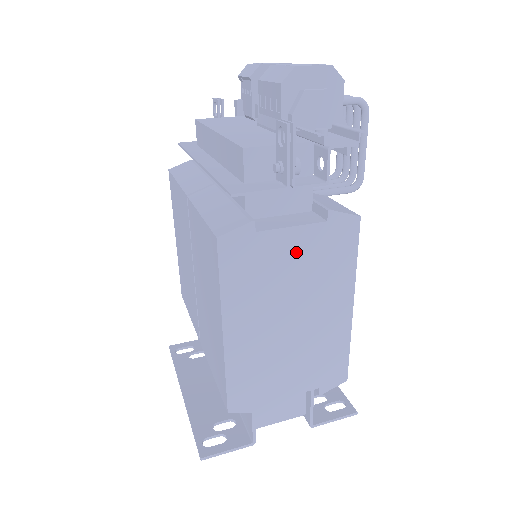
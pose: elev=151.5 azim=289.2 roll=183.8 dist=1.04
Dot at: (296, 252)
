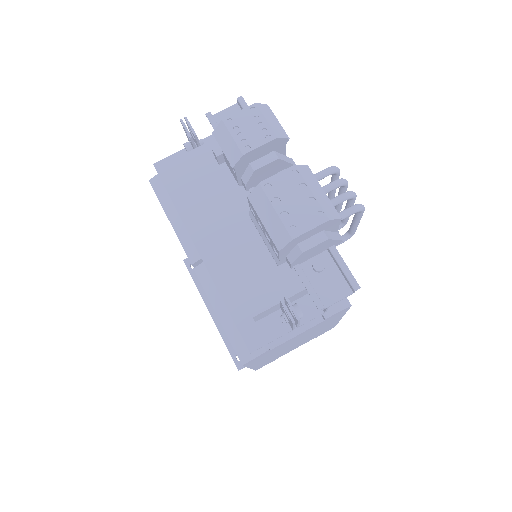
Dot at: (300, 336)
